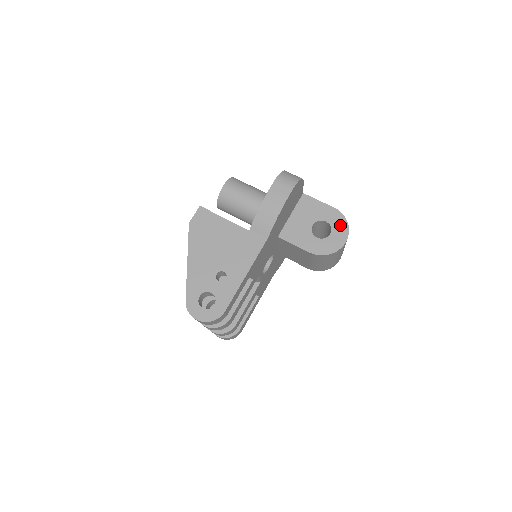
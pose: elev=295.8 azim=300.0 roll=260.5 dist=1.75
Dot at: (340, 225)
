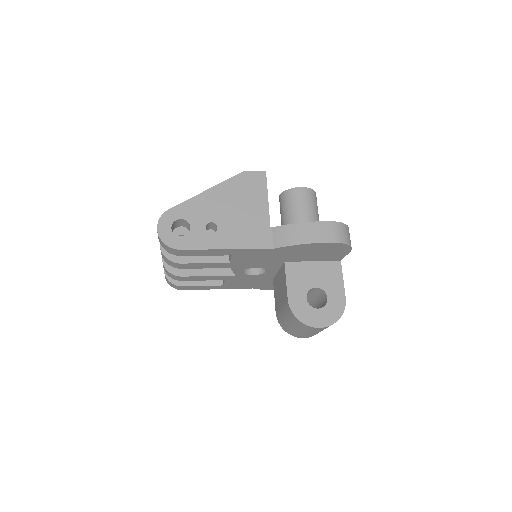
Dot at: (333, 313)
